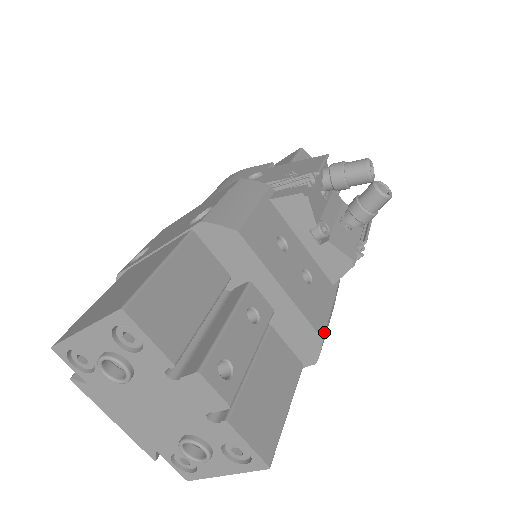
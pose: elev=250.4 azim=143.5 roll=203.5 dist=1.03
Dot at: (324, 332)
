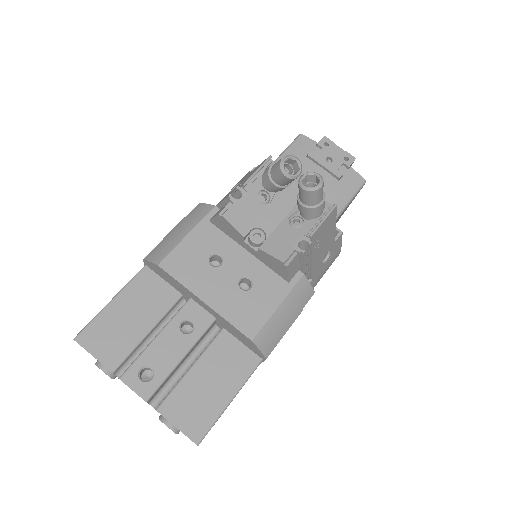
Dot at: (256, 333)
